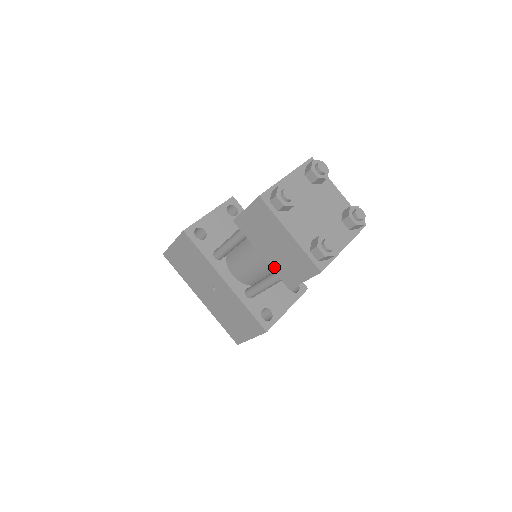
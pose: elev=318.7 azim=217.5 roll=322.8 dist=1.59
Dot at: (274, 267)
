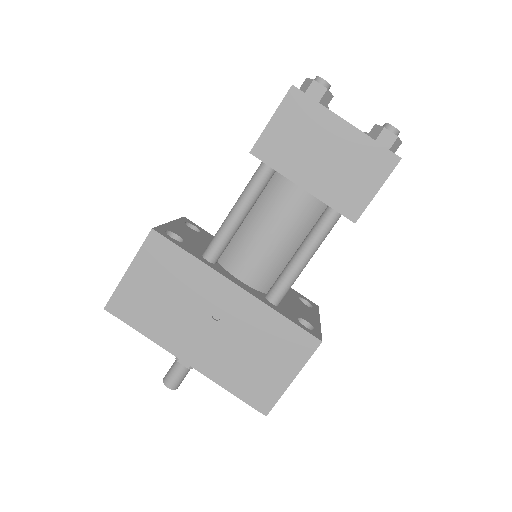
Dot at: (326, 197)
